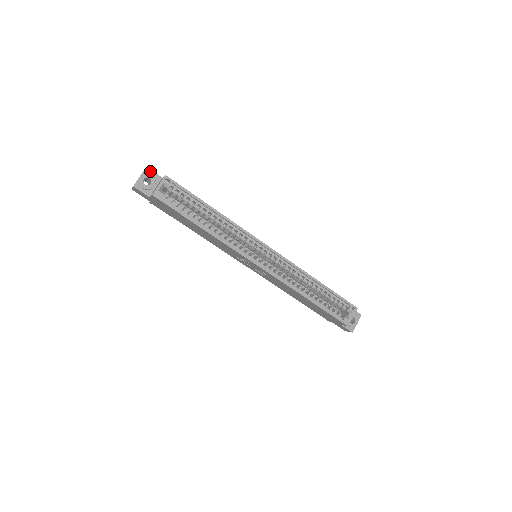
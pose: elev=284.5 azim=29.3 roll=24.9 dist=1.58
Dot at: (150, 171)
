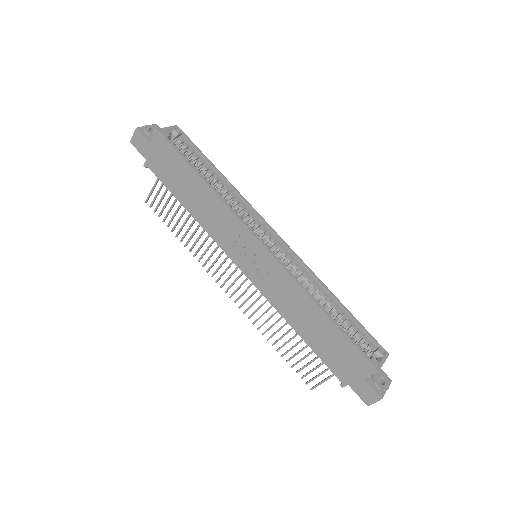
Dot at: occluded
